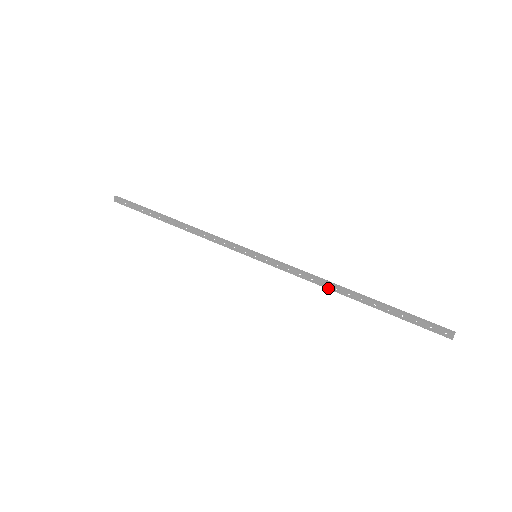
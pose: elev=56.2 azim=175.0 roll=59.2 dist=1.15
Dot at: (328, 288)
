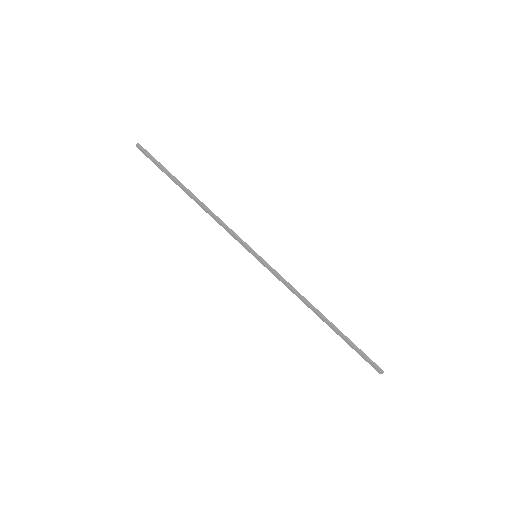
Dot at: (306, 305)
